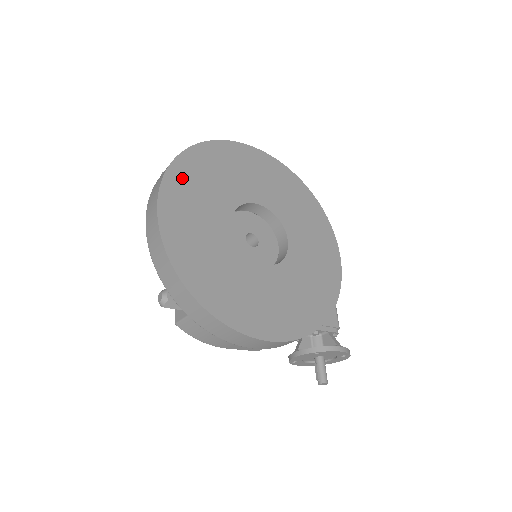
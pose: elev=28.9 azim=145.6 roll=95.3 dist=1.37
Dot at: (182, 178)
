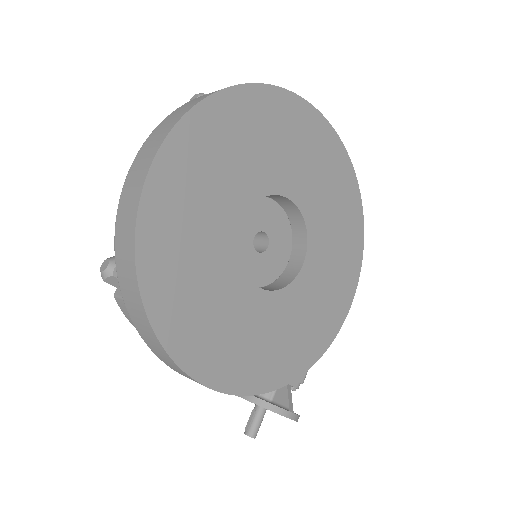
Dot at: (214, 124)
